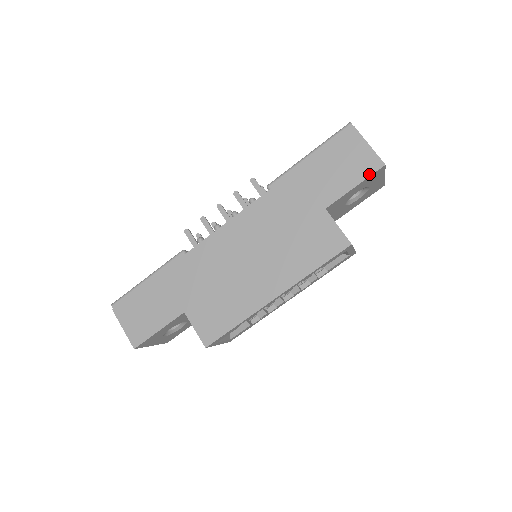
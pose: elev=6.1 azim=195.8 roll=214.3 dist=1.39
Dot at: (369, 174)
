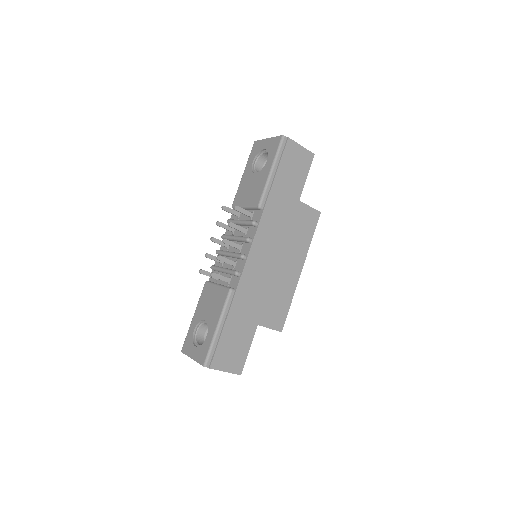
Dot at: (310, 165)
